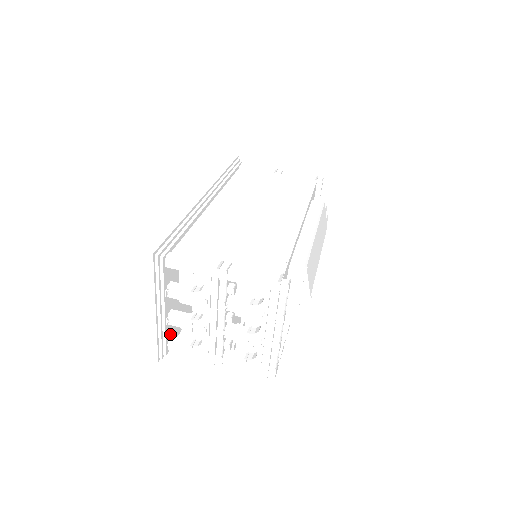
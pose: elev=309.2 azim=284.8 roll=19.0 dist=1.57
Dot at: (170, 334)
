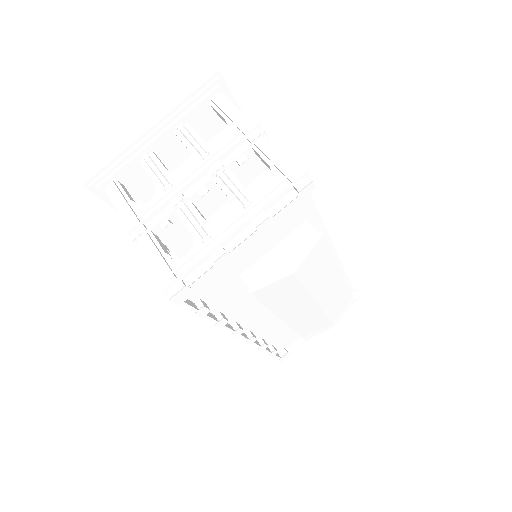
Dot at: (125, 180)
